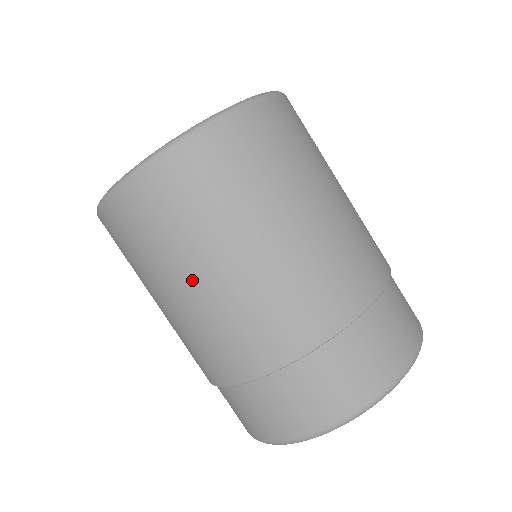
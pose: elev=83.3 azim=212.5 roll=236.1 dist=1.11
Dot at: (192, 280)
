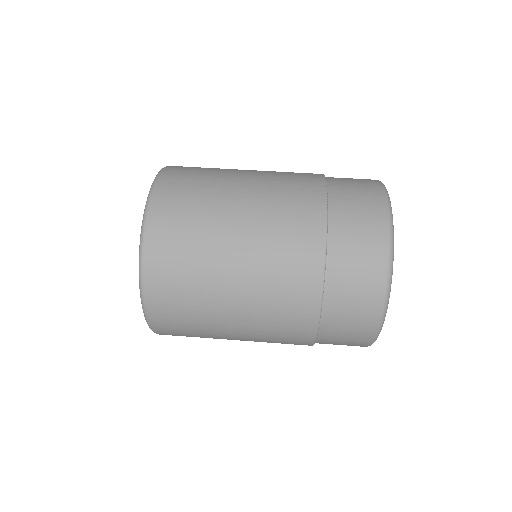
Dot at: (234, 220)
